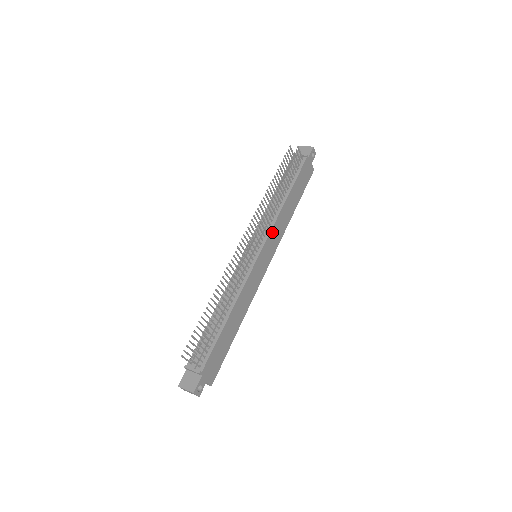
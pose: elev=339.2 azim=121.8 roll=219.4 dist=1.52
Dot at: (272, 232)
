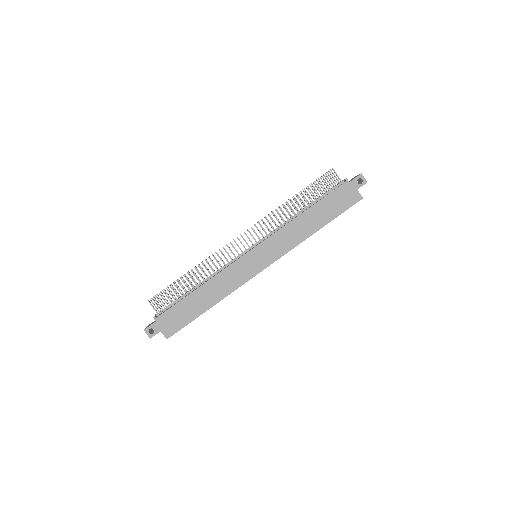
Dot at: (274, 237)
